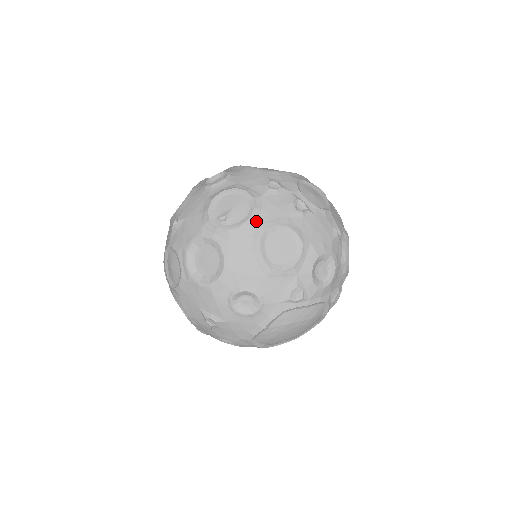
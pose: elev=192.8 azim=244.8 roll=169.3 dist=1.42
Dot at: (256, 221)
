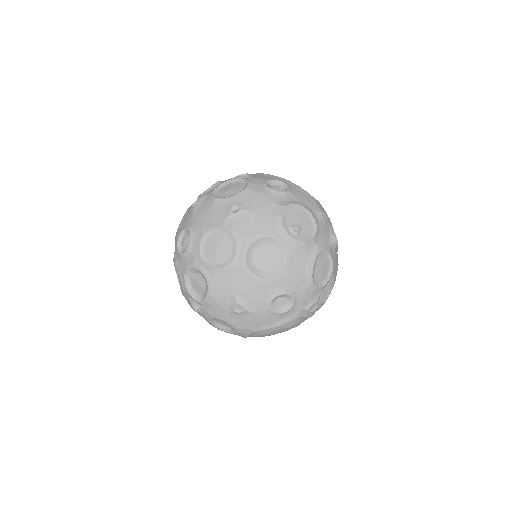
Dot at: (316, 242)
